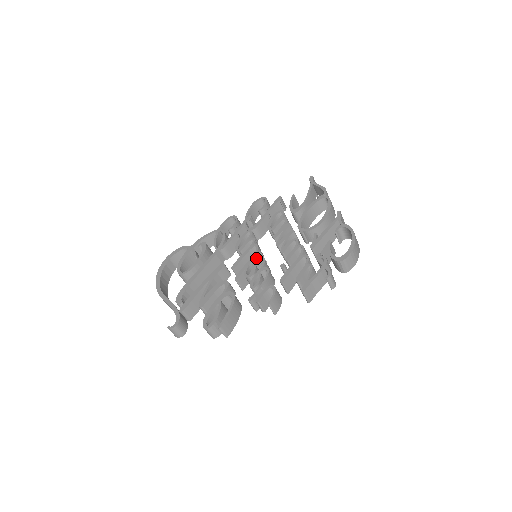
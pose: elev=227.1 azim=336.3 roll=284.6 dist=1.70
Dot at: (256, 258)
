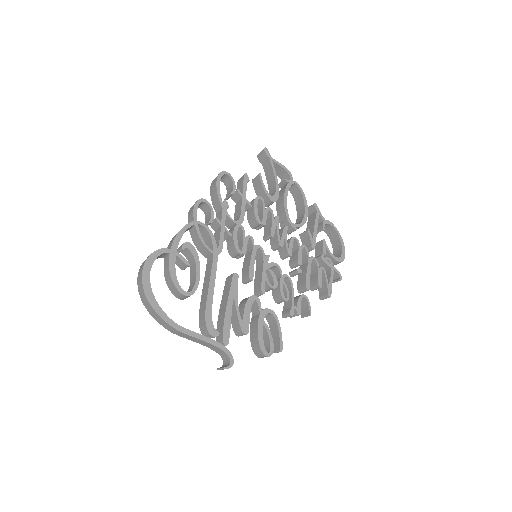
Dot at: (270, 264)
